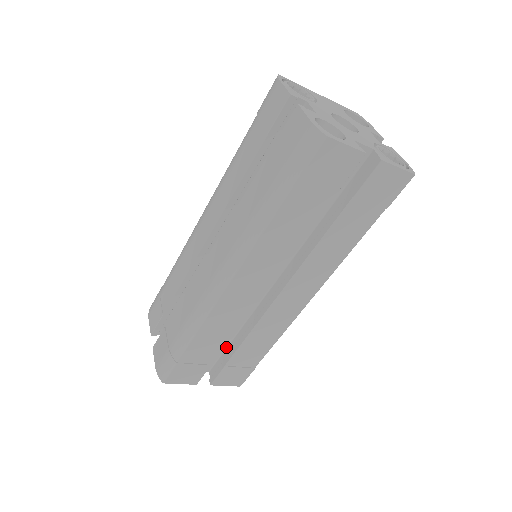
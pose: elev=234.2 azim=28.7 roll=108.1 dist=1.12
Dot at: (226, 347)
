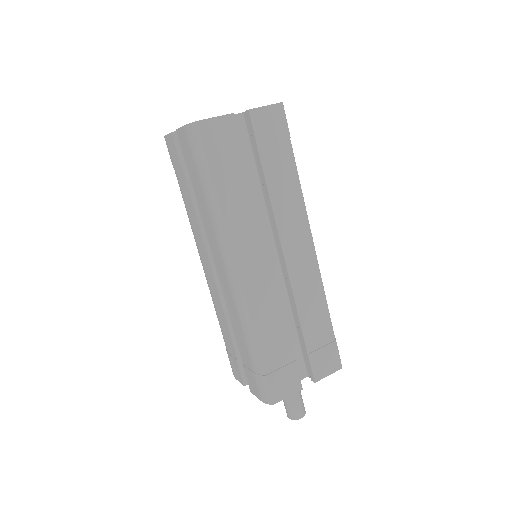
Dot at: (298, 342)
